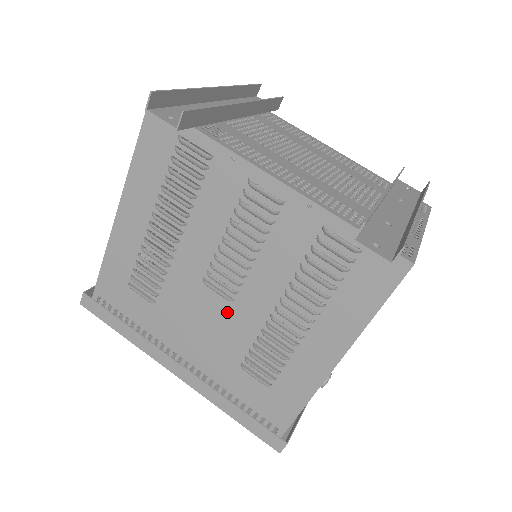
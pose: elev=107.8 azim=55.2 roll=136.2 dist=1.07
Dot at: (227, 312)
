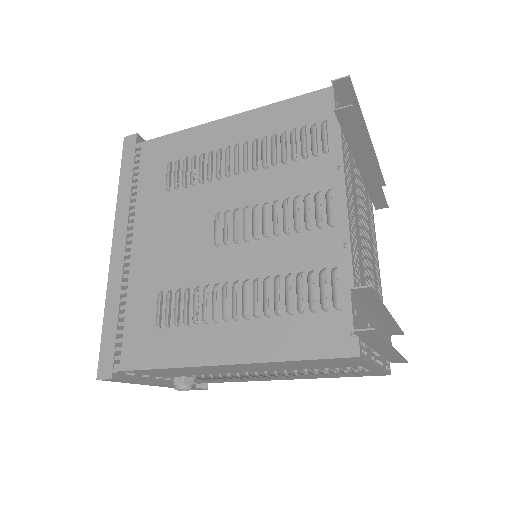
Dot at: (203, 249)
